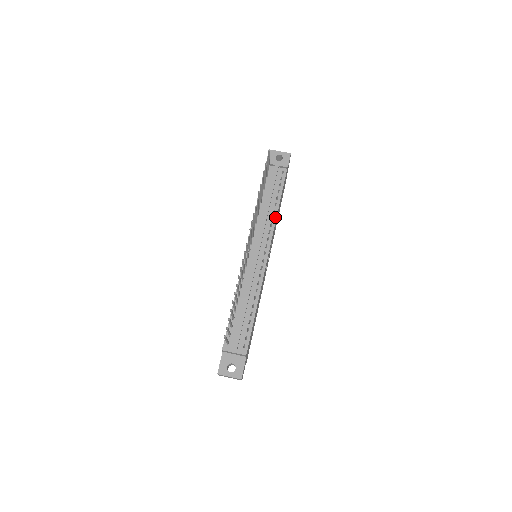
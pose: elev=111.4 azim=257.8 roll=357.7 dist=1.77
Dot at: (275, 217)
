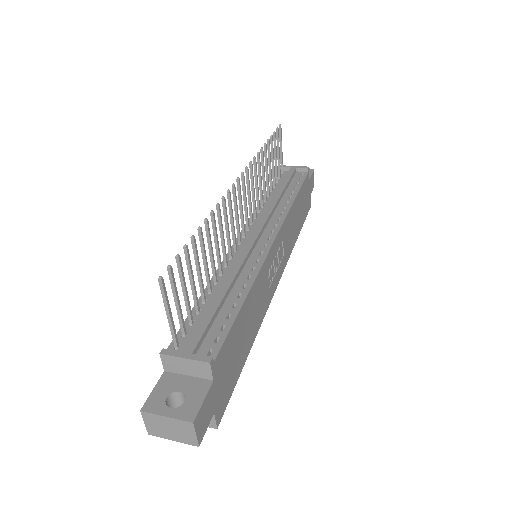
Dot at: (289, 207)
